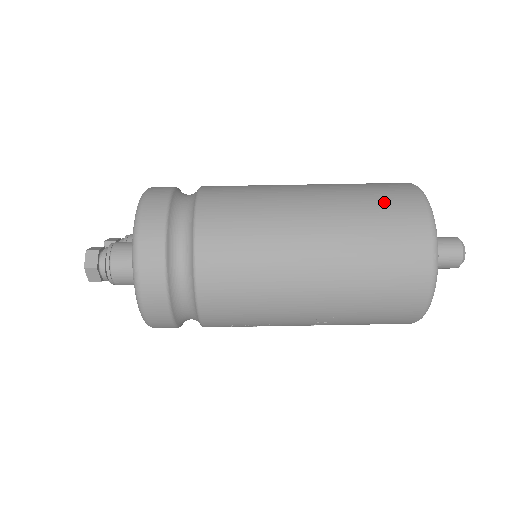
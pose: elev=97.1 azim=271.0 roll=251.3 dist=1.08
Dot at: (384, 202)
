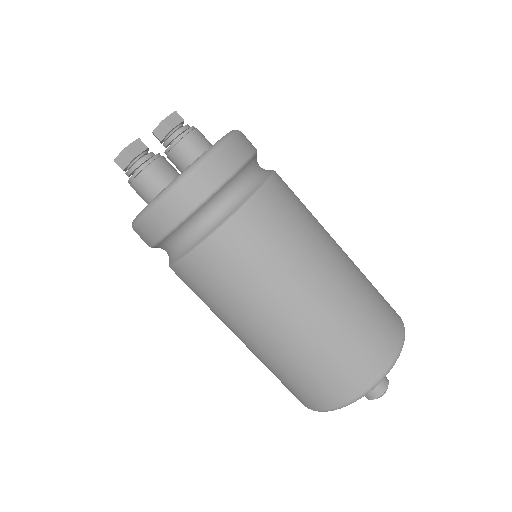
Dot at: (343, 363)
